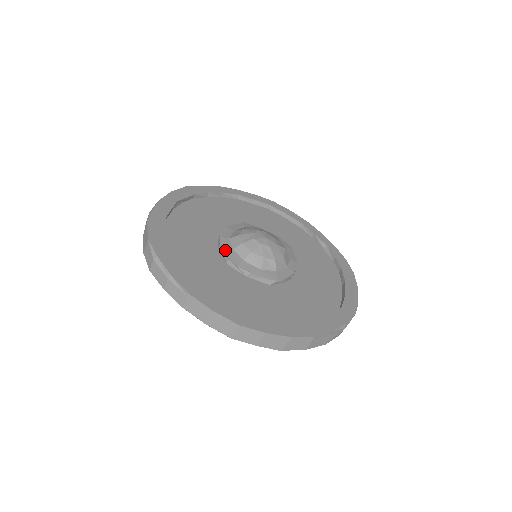
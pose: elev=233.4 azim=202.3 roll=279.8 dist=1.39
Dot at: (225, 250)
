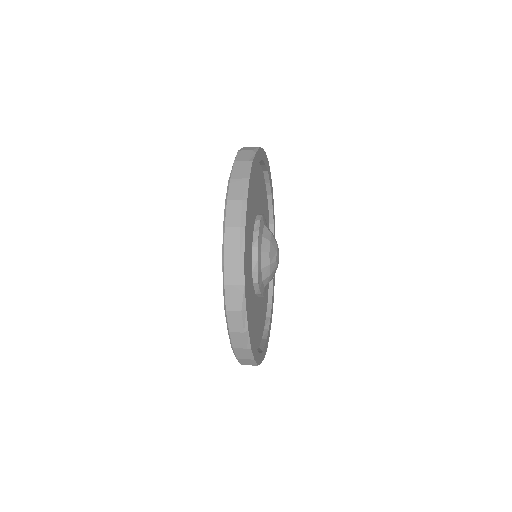
Dot at: (259, 271)
